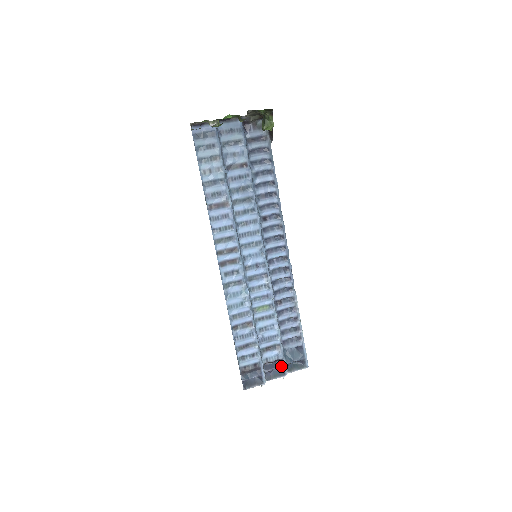
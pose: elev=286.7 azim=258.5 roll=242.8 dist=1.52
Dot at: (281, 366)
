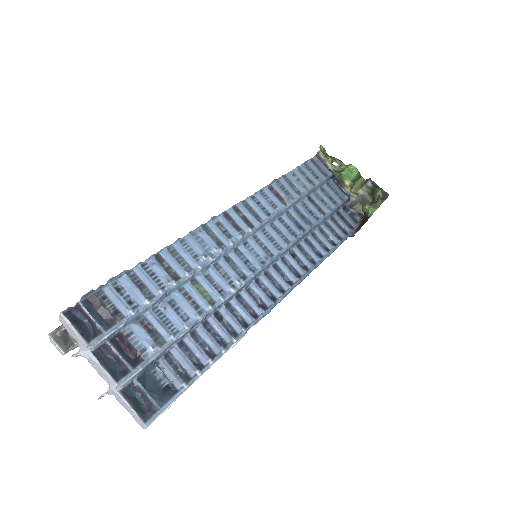
Dot at: (130, 365)
